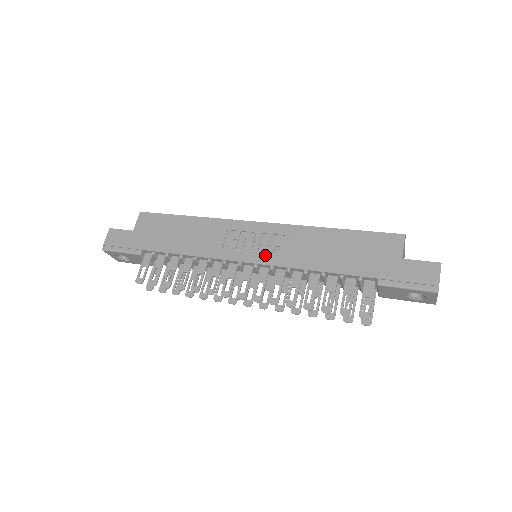
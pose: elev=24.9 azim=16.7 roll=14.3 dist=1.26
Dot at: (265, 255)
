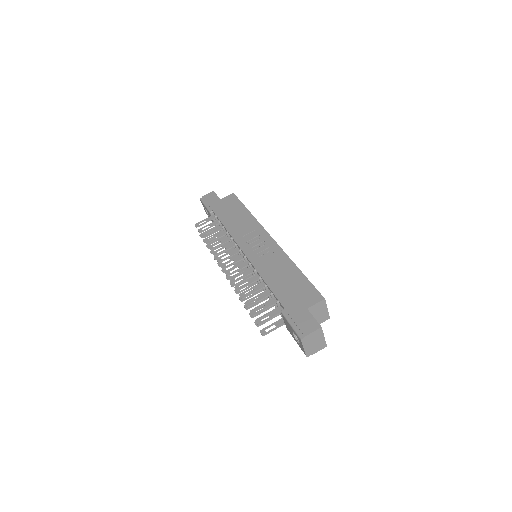
Dot at: (254, 255)
